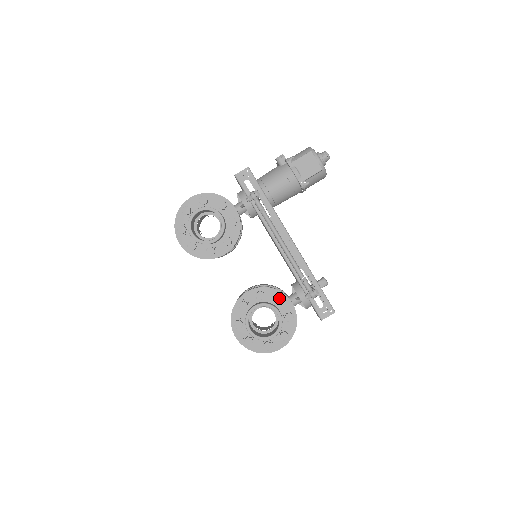
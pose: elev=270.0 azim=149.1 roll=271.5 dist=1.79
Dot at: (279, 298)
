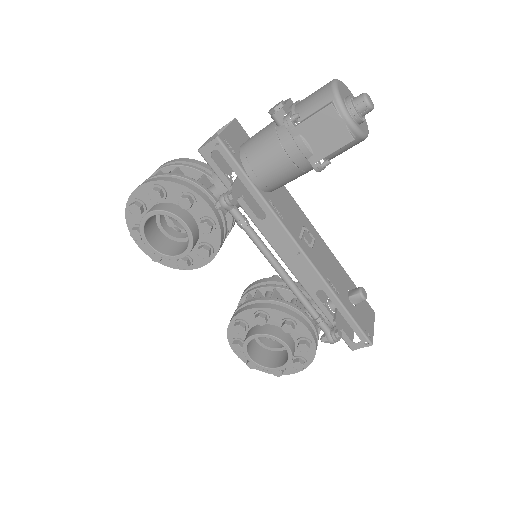
Dot at: (287, 326)
